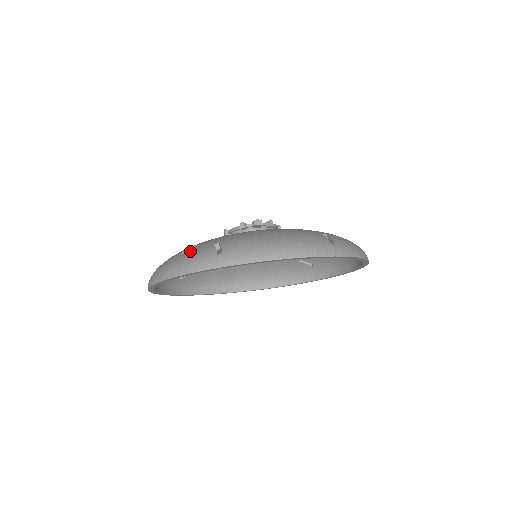
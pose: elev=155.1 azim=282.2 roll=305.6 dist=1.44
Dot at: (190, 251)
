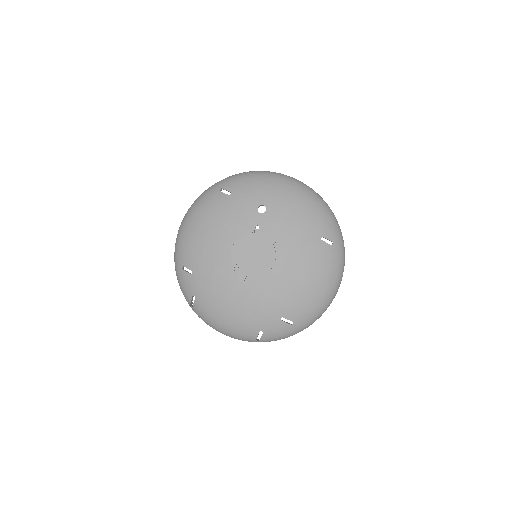
Dot at: (184, 279)
